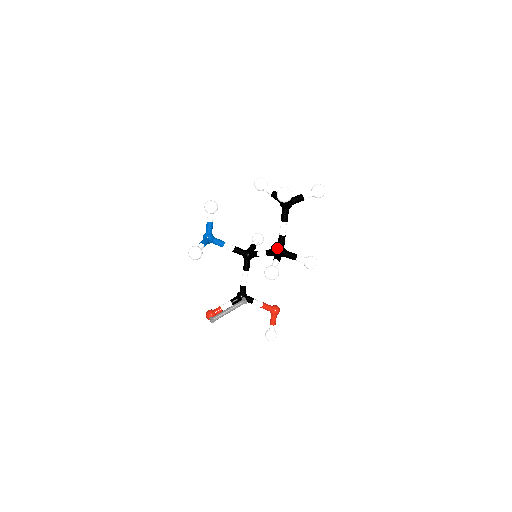
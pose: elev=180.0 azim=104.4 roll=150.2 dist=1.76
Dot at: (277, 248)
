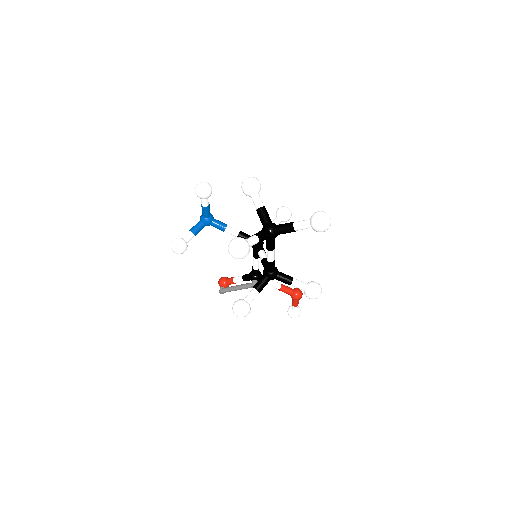
Dot at: (265, 270)
